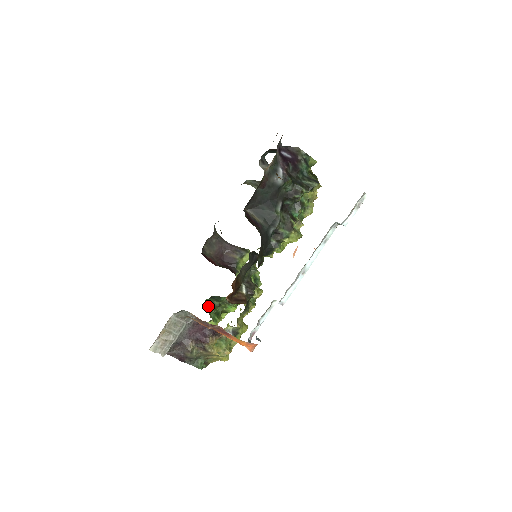
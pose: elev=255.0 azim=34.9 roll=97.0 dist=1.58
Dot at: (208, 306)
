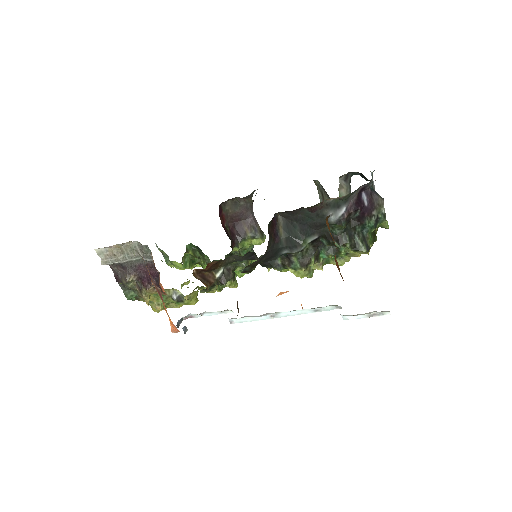
Dot at: (188, 250)
